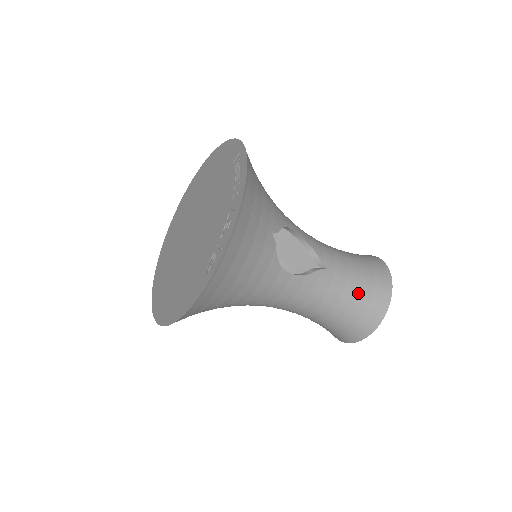
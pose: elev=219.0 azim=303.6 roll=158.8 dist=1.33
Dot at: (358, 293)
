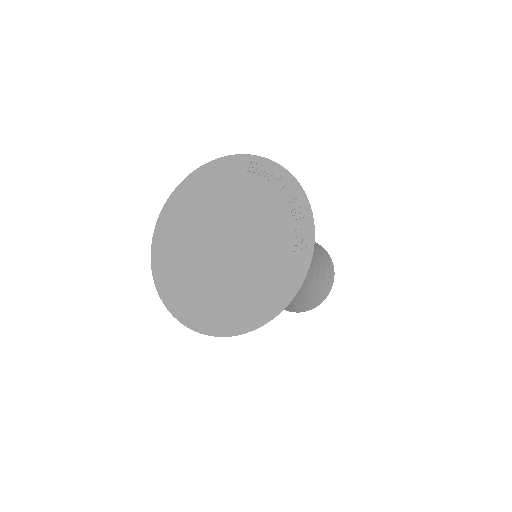
Dot at: (319, 262)
